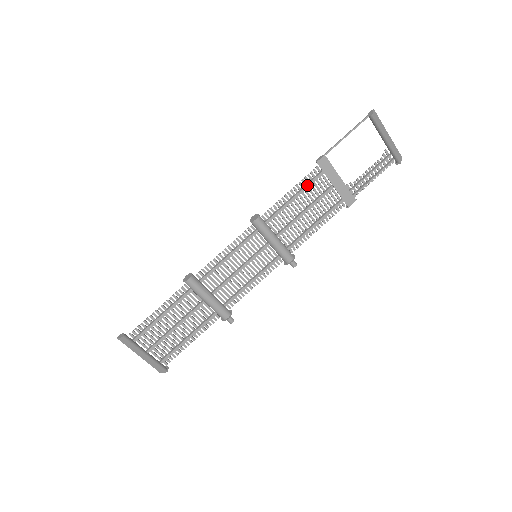
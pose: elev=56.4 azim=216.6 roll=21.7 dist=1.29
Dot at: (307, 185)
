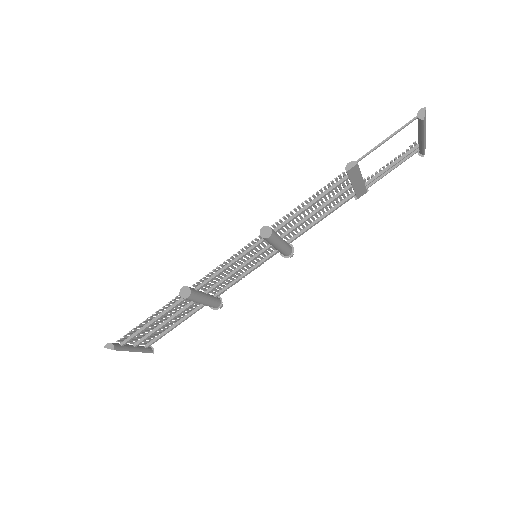
Dot at: (328, 192)
